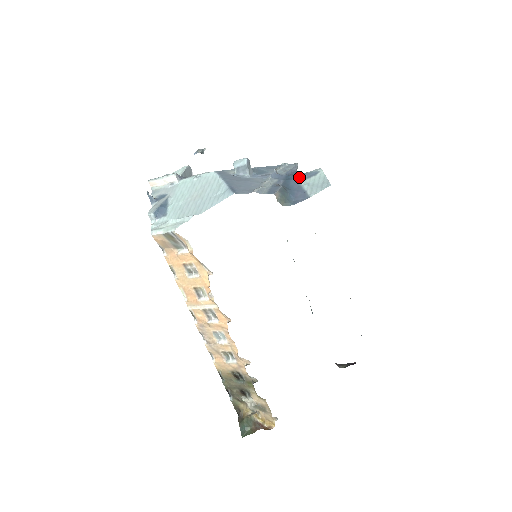
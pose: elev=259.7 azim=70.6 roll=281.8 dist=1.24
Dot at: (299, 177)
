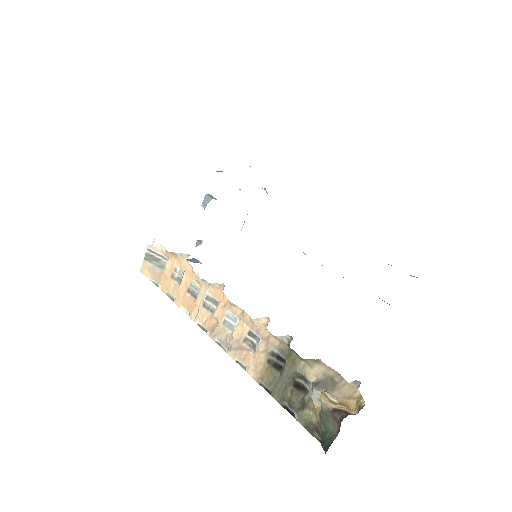
Dot at: occluded
